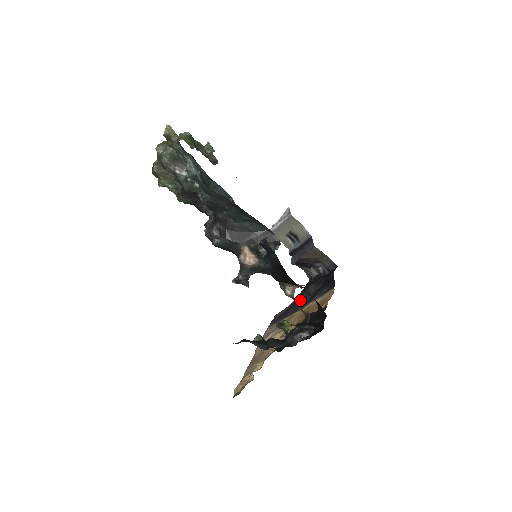
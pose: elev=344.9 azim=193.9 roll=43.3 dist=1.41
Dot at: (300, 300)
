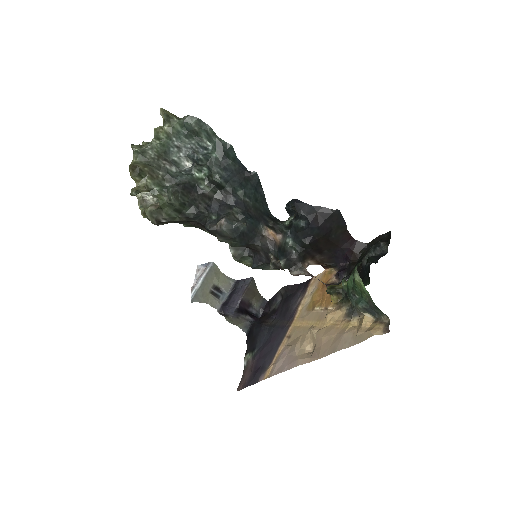
Dot at: (268, 336)
